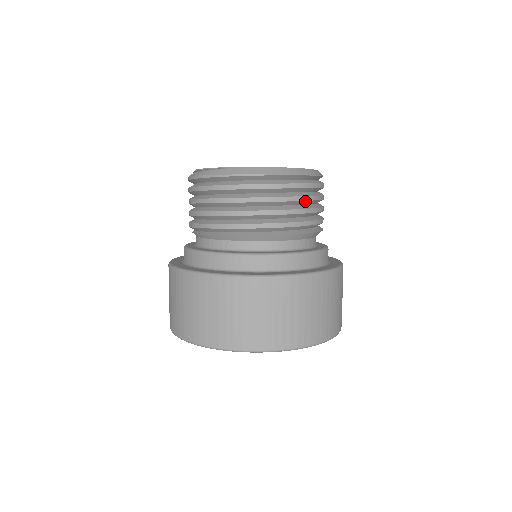
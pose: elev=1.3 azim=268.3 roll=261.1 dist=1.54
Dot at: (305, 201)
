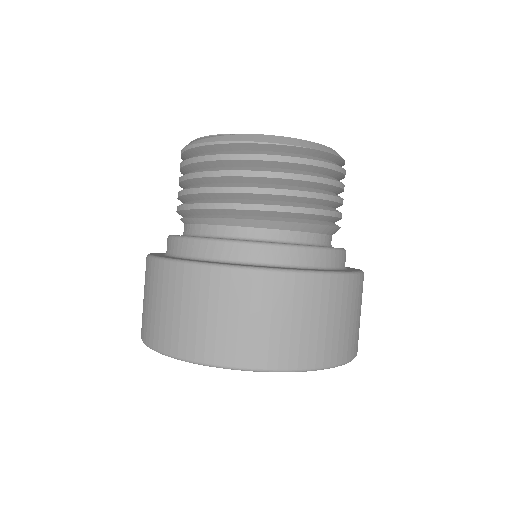
Dot at: (325, 184)
